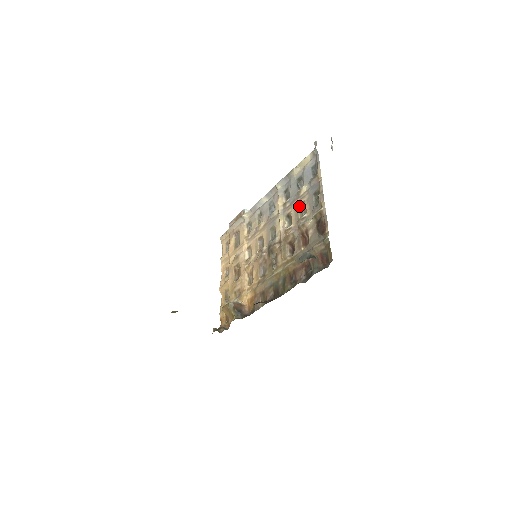
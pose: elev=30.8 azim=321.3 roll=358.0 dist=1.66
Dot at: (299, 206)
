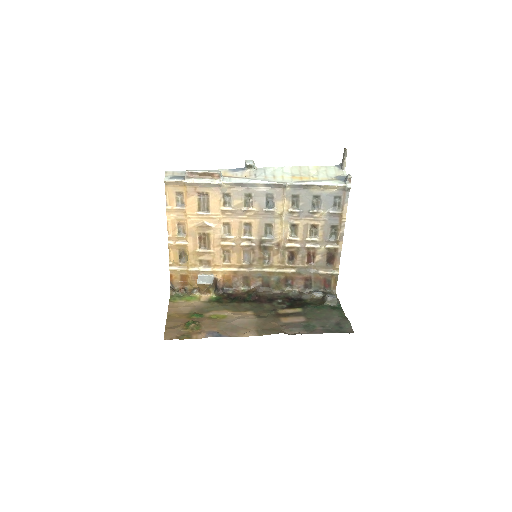
Dot at: (311, 226)
